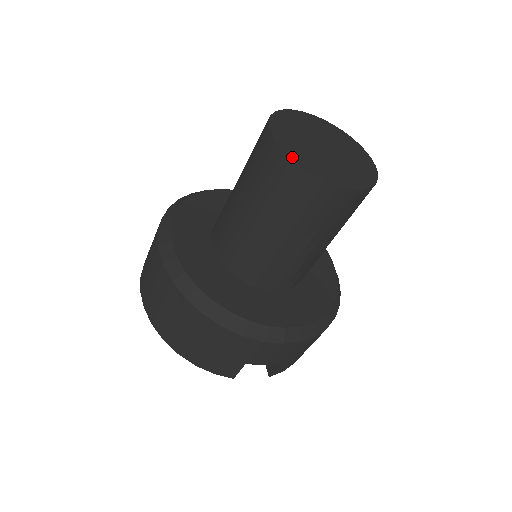
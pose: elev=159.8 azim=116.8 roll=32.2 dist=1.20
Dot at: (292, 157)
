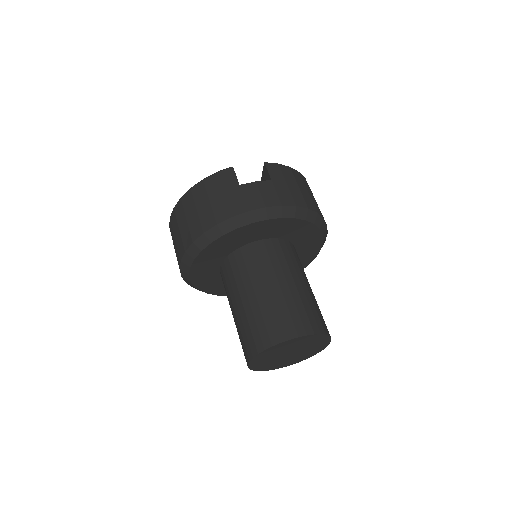
Dot at: (254, 370)
